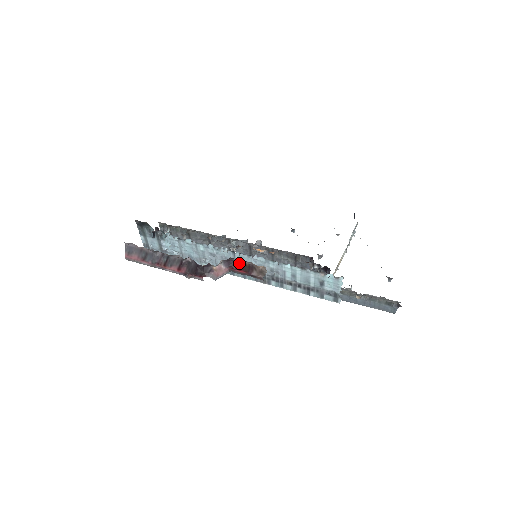
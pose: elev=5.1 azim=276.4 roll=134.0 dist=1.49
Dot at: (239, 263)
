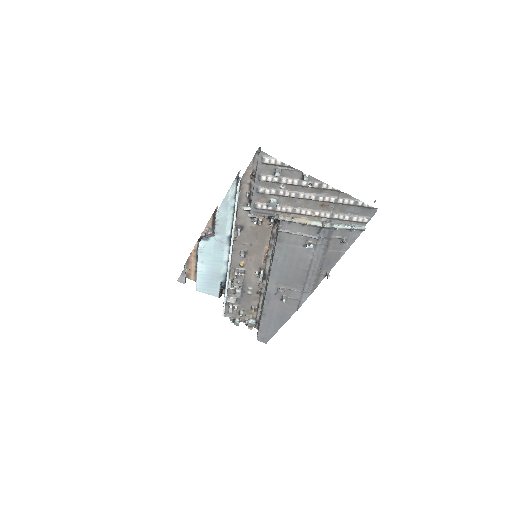
Dot at: occluded
